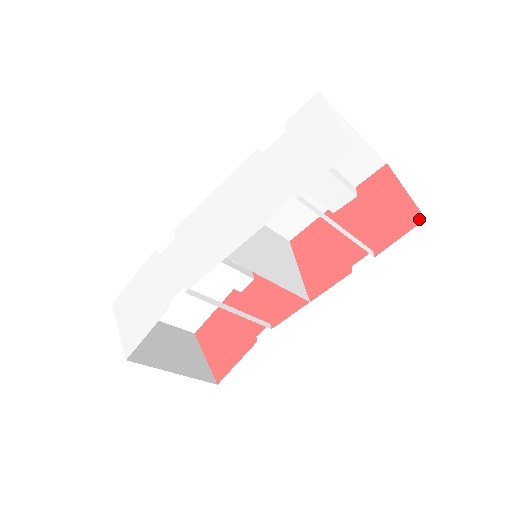
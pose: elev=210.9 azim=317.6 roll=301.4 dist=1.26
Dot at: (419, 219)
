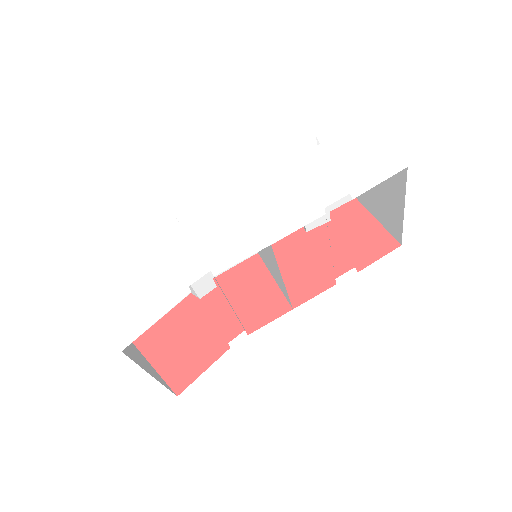
Dot at: (396, 245)
